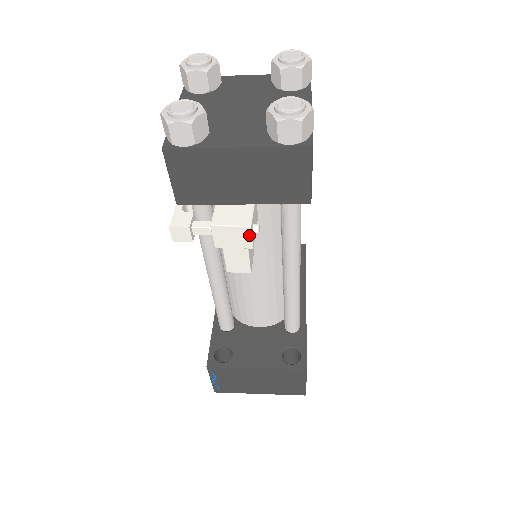
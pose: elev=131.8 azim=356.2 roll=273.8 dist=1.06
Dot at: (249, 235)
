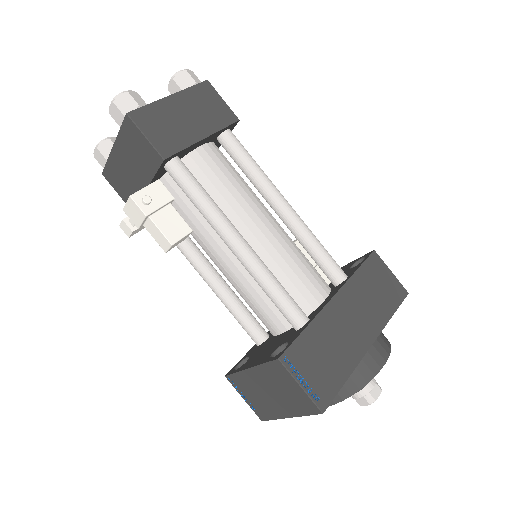
Dot at: (135, 205)
